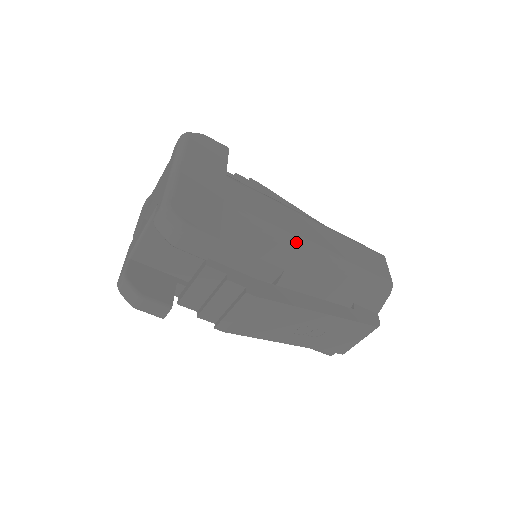
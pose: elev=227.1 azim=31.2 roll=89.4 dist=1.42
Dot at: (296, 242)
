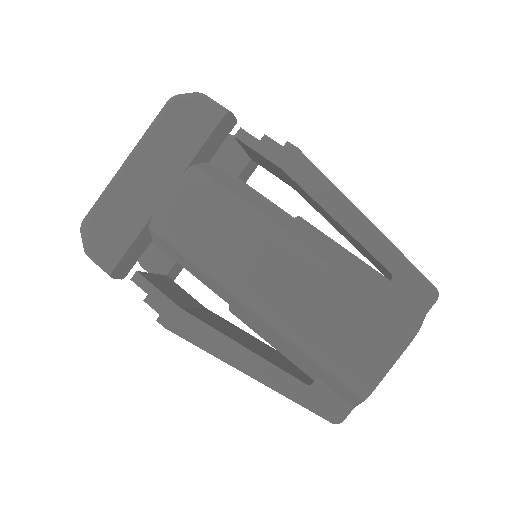
Dot at: (228, 285)
